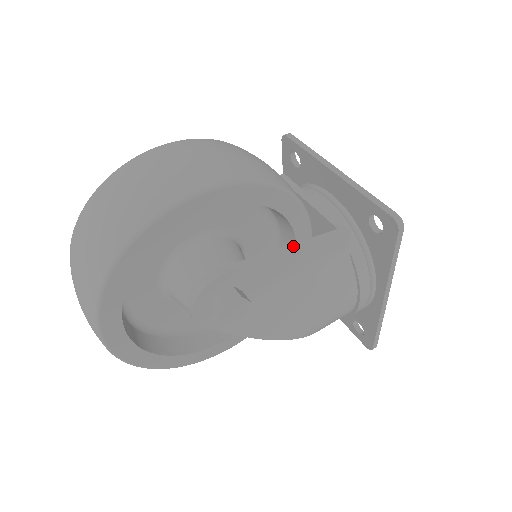
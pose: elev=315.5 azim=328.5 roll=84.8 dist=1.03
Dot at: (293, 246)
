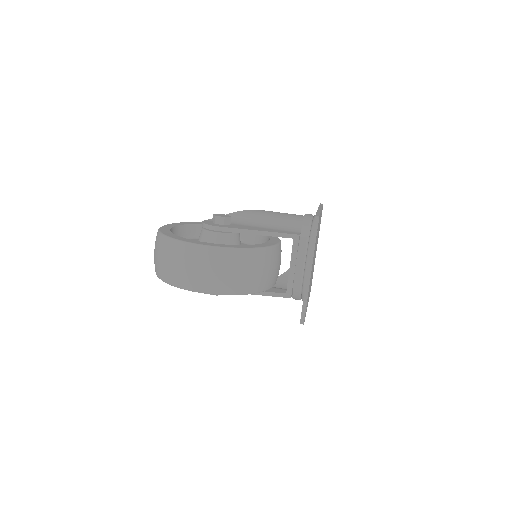
Dot at: occluded
